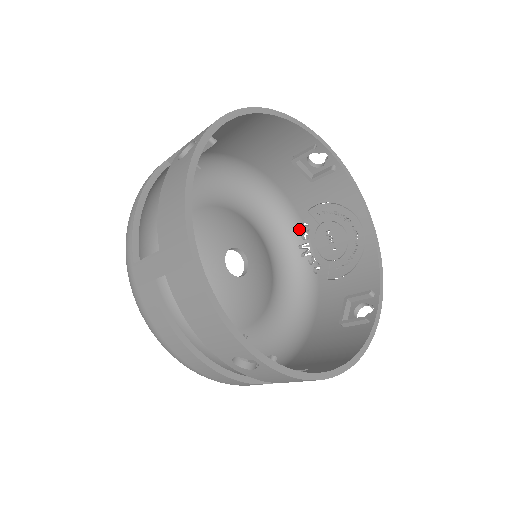
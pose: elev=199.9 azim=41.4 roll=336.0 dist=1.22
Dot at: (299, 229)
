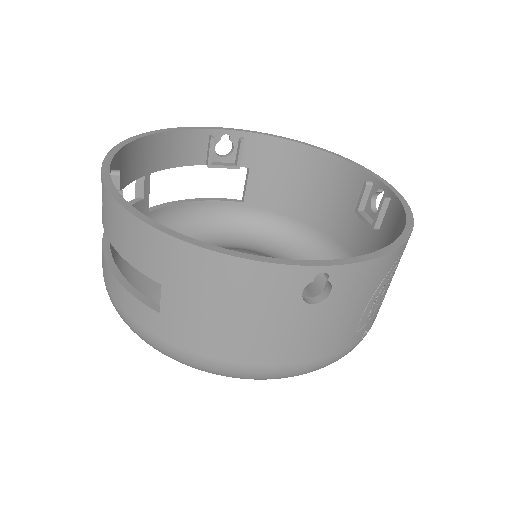
Dot at: occluded
